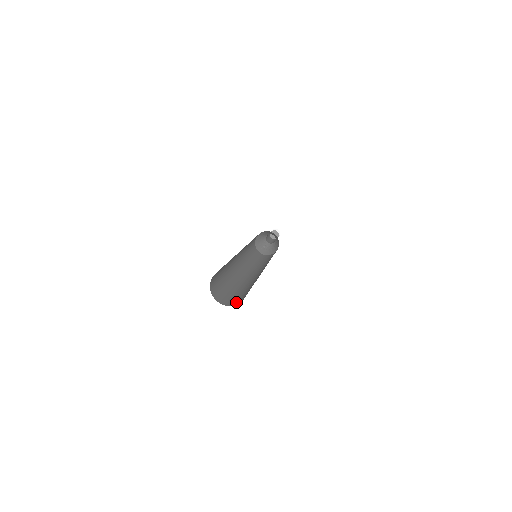
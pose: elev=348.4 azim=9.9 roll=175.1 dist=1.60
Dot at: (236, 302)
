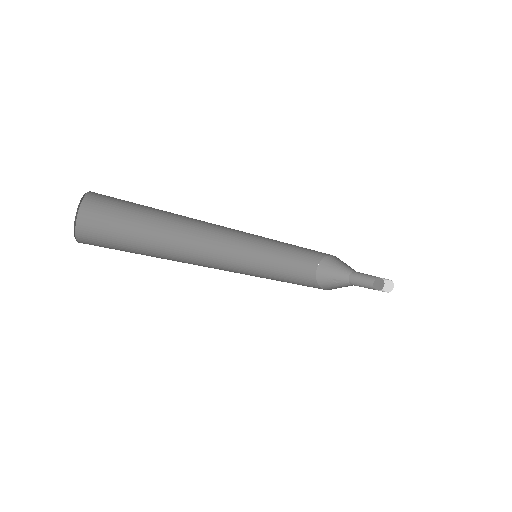
Dot at: (93, 244)
